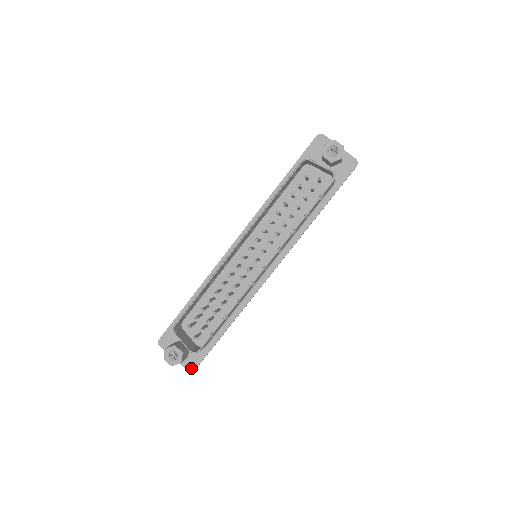
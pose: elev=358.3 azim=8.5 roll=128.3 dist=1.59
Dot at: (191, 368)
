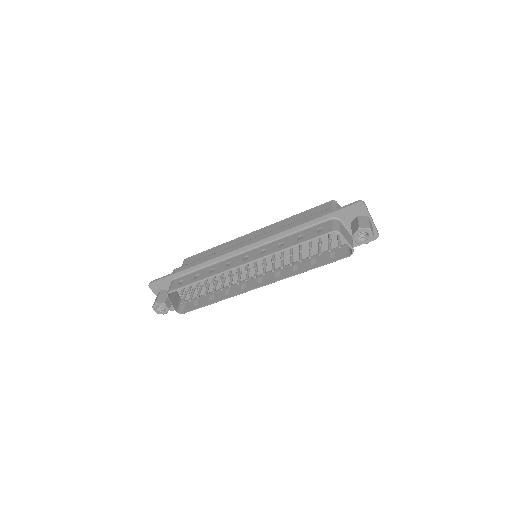
Dot at: (171, 309)
